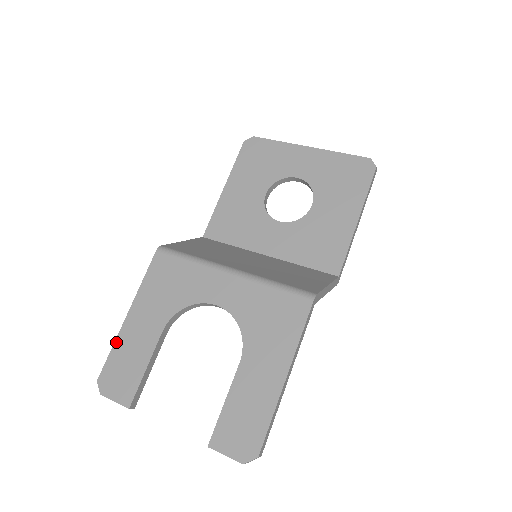
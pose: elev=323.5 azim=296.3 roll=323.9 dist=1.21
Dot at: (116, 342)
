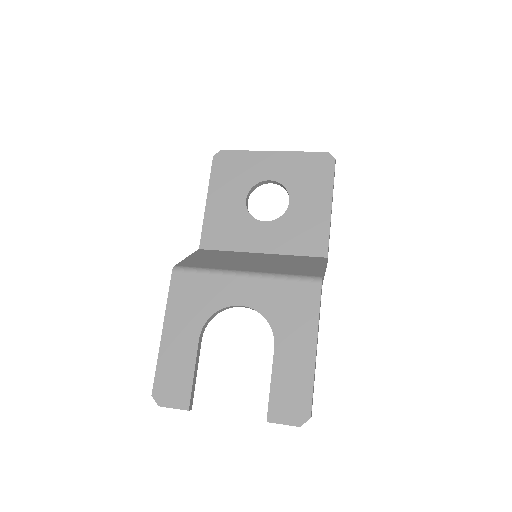
Dot at: (159, 358)
